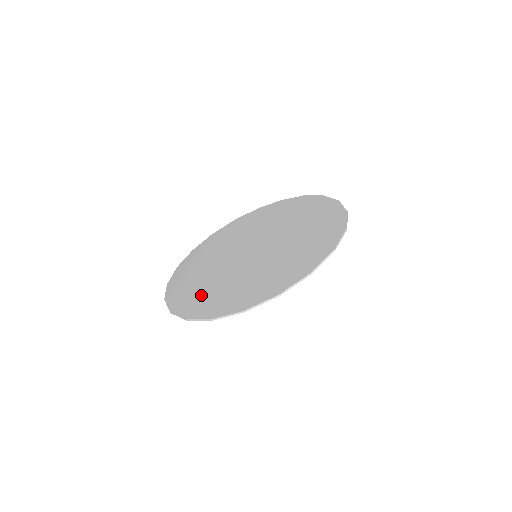
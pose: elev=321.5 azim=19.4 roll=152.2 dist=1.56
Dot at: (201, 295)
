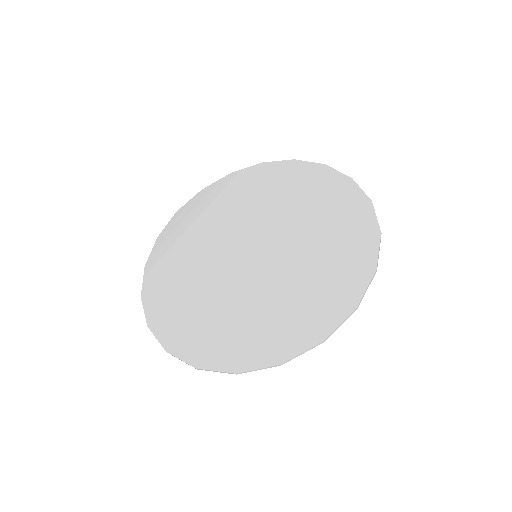
Dot at: (175, 295)
